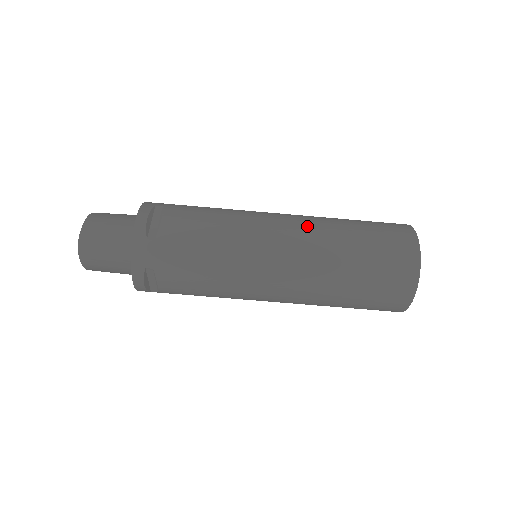
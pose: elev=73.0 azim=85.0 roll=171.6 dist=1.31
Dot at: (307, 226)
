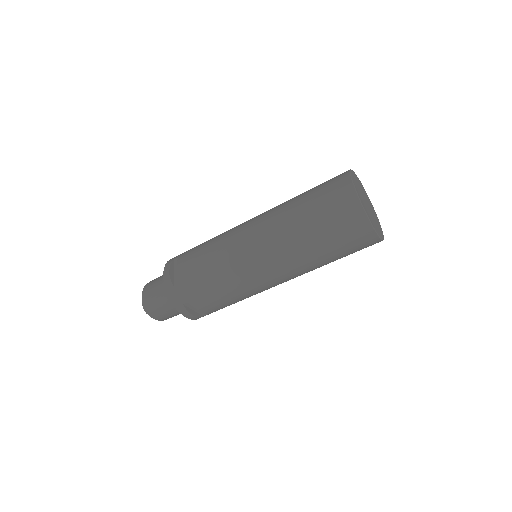
Dot at: (268, 219)
